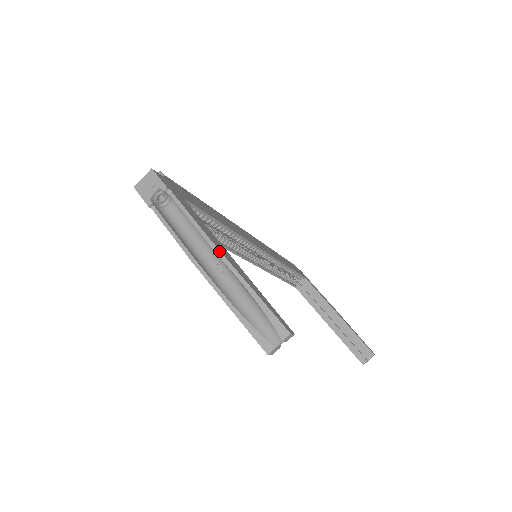
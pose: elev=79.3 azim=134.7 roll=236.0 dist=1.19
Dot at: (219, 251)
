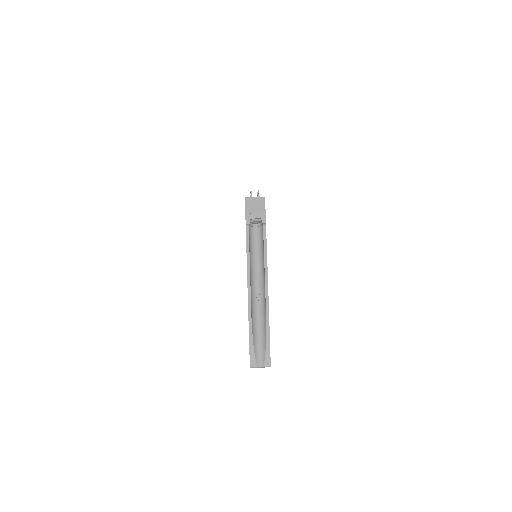
Dot at: occluded
